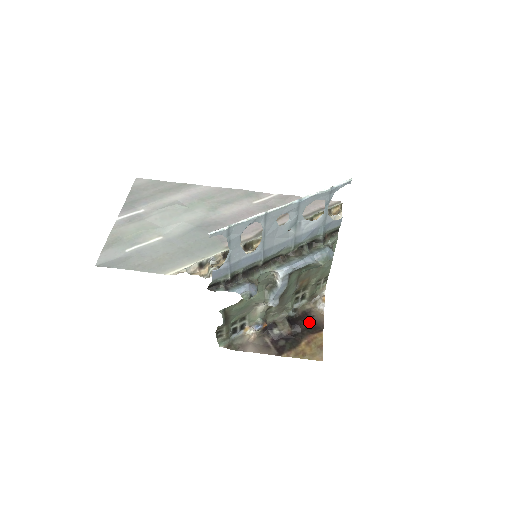
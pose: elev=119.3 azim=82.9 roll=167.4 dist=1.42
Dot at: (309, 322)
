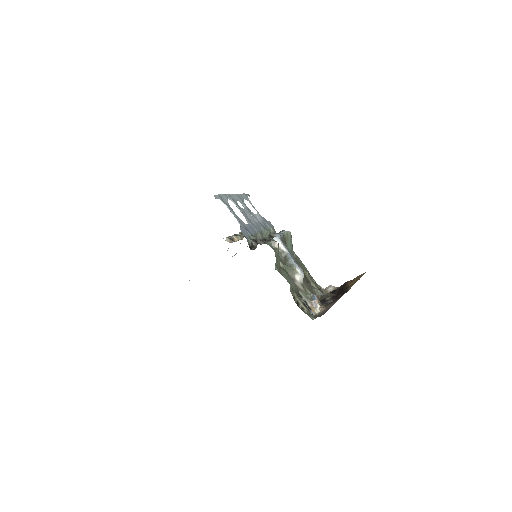
Dot at: occluded
